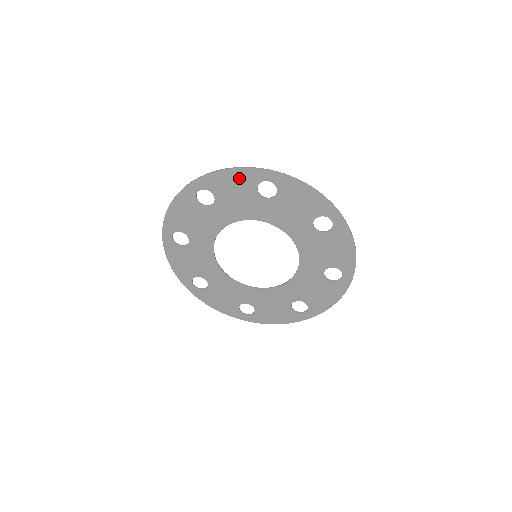
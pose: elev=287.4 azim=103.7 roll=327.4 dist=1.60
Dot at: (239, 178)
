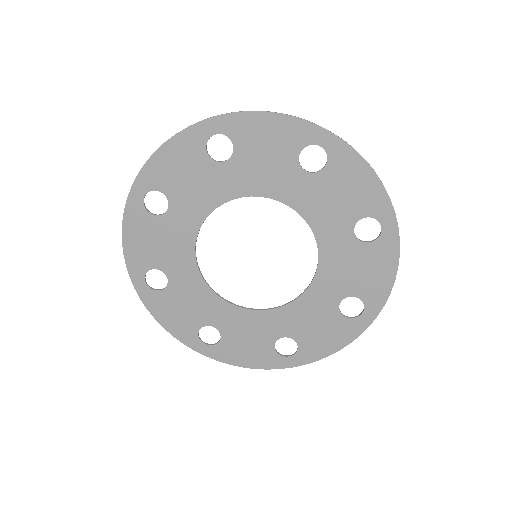
Dot at: (368, 191)
